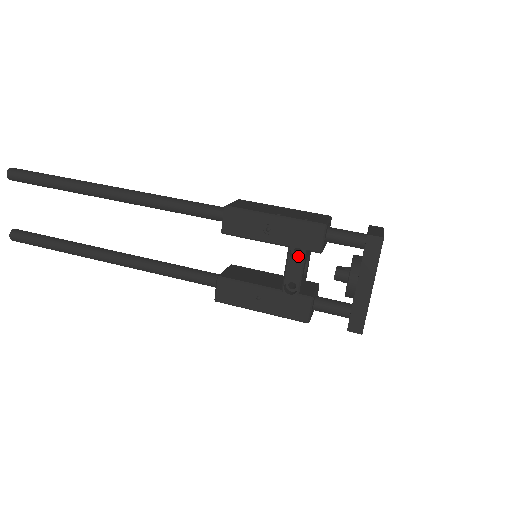
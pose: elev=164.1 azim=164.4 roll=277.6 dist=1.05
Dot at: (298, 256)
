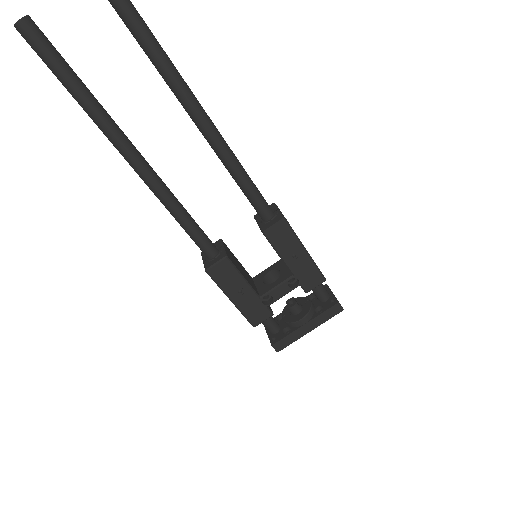
Dot at: (289, 282)
